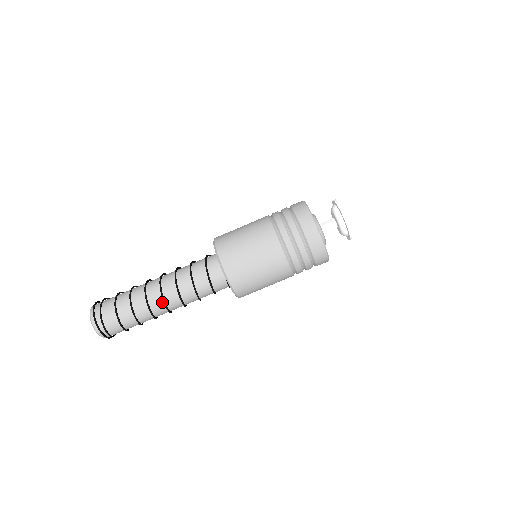
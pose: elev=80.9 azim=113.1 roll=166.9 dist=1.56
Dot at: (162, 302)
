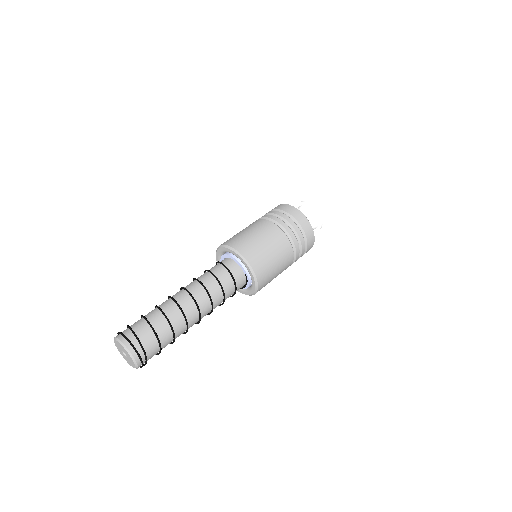
Dot at: (196, 313)
